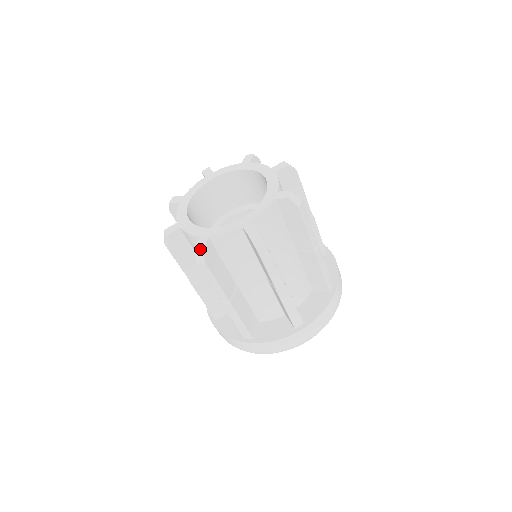
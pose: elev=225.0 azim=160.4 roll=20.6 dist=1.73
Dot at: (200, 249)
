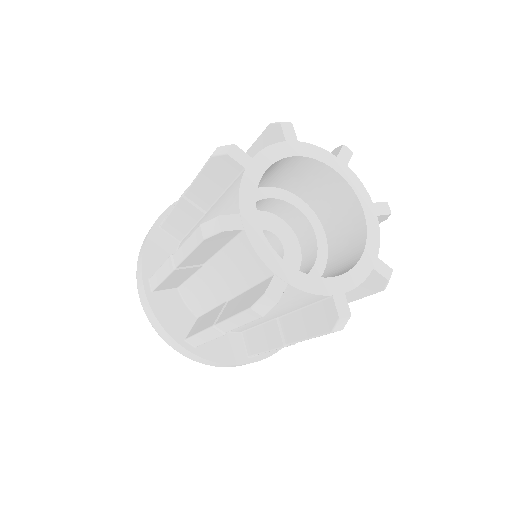
Dot at: (220, 227)
